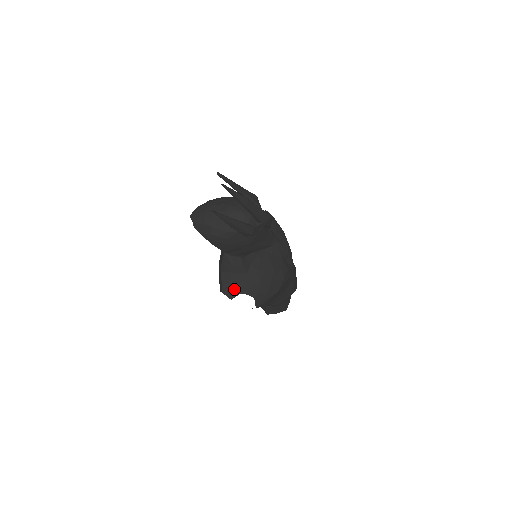
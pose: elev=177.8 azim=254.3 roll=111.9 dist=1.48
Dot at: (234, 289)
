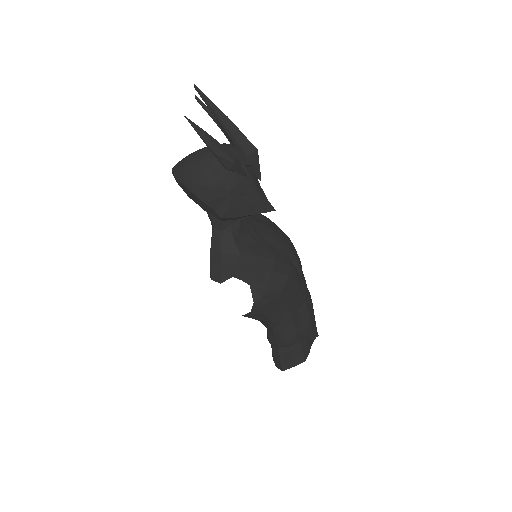
Dot at: (224, 271)
